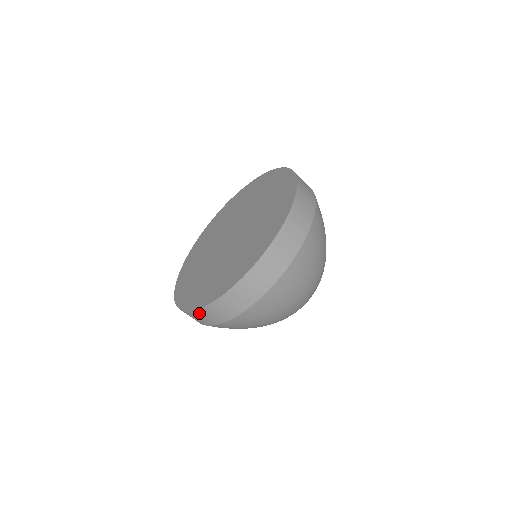
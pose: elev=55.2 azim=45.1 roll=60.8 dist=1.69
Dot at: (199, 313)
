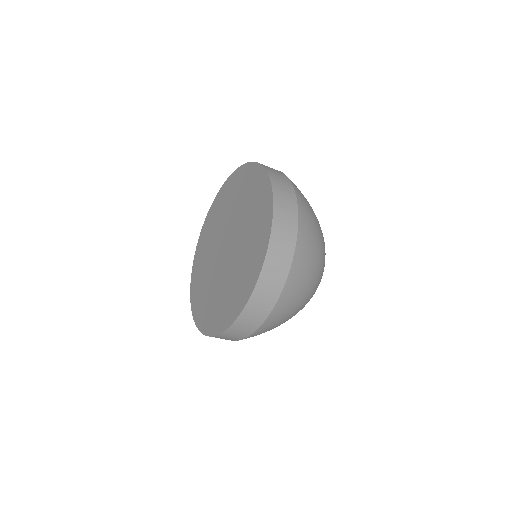
Dot at: occluded
